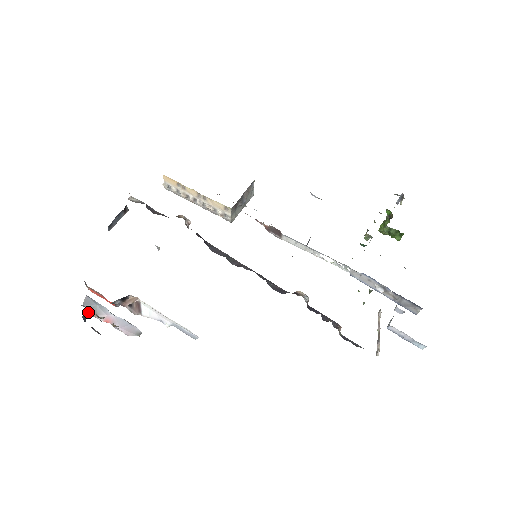
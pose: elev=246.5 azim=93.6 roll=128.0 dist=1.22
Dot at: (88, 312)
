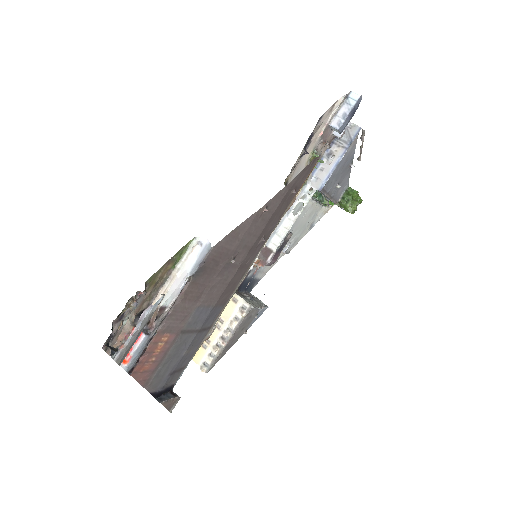
Dot at: (114, 349)
